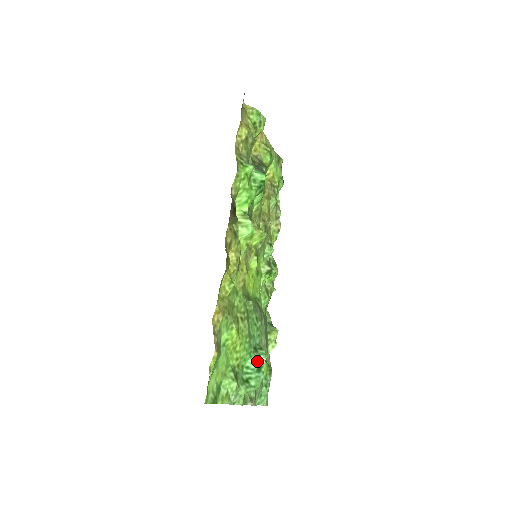
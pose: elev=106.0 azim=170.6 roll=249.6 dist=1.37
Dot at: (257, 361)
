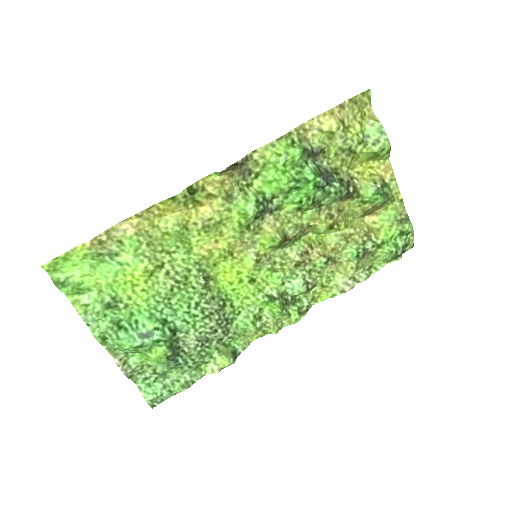
Dot at: (150, 328)
